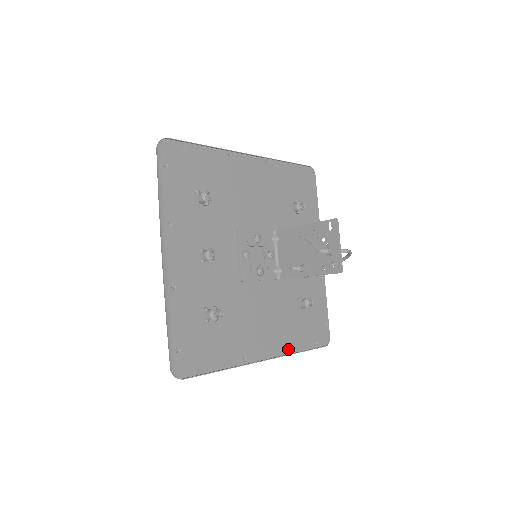
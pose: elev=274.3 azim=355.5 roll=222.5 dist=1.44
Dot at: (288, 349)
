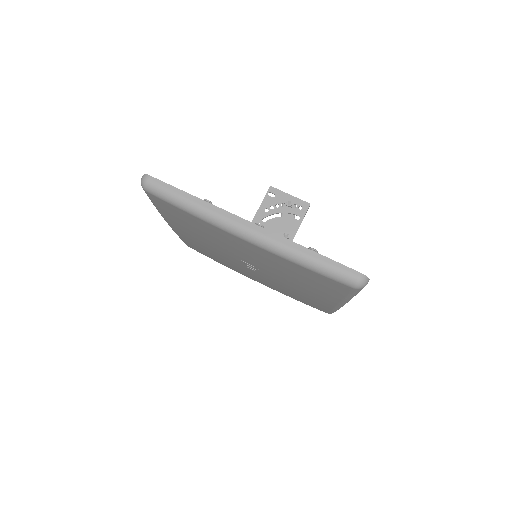
Dot at: occluded
